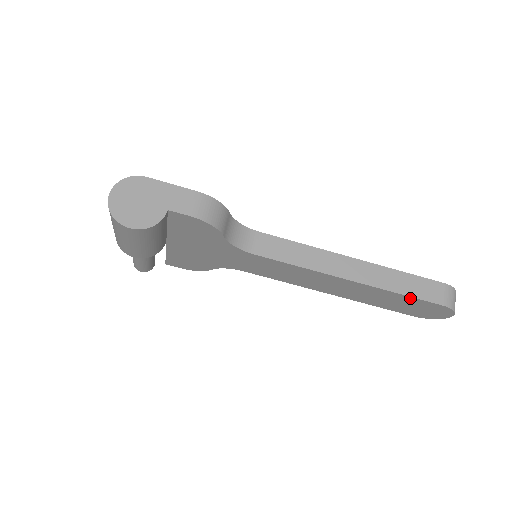
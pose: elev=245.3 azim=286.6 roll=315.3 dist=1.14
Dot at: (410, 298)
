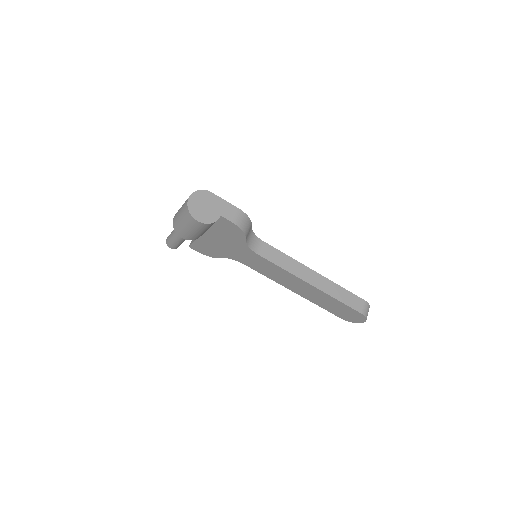
Dot at: (343, 304)
